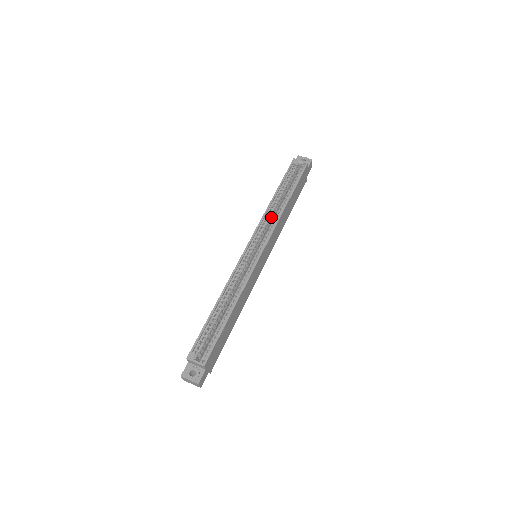
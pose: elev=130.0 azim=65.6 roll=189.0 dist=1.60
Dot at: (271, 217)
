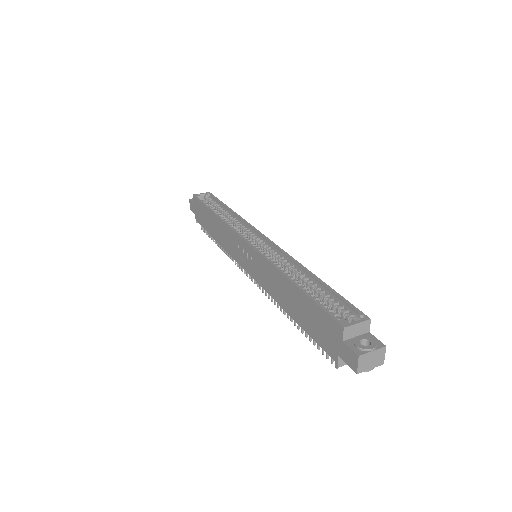
Dot at: occluded
